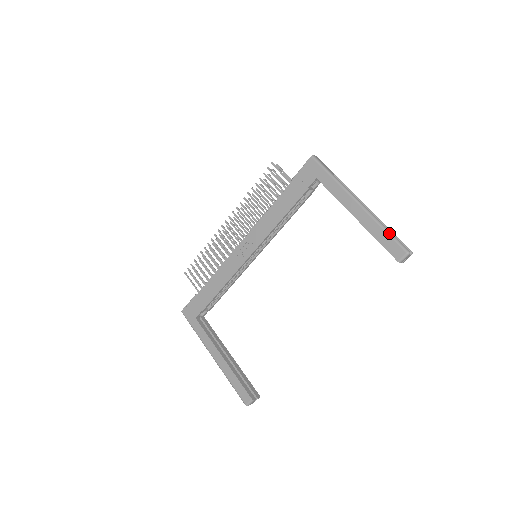
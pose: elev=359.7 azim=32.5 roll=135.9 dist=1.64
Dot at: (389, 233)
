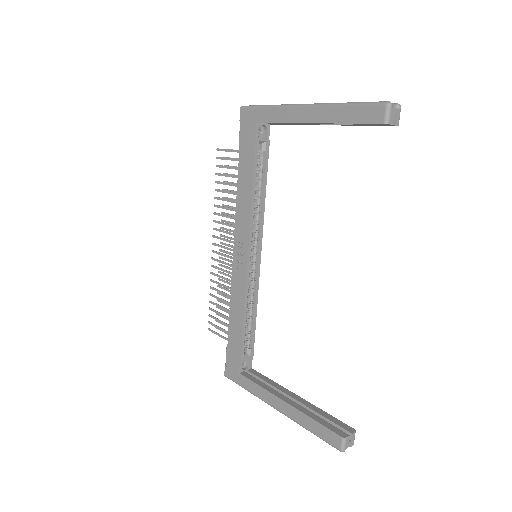
Dot at: (354, 103)
